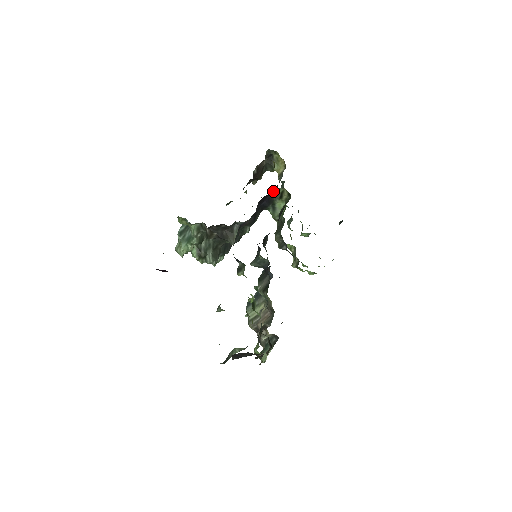
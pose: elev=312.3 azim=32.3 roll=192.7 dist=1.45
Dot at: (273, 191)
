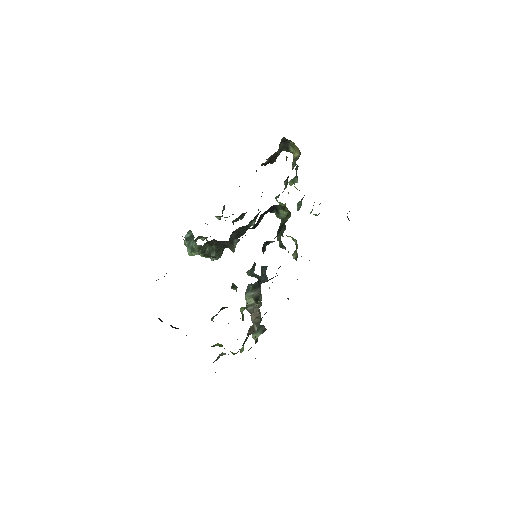
Dot at: occluded
